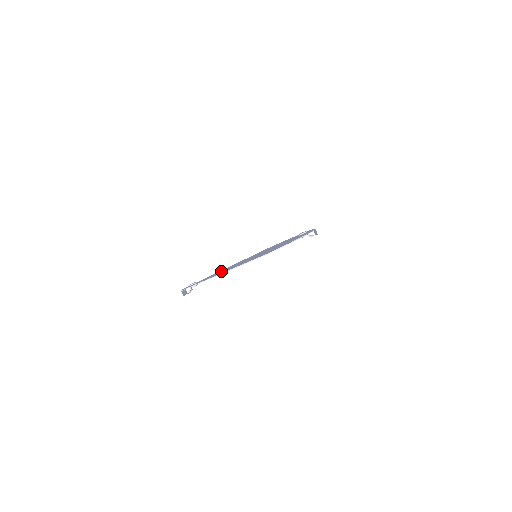
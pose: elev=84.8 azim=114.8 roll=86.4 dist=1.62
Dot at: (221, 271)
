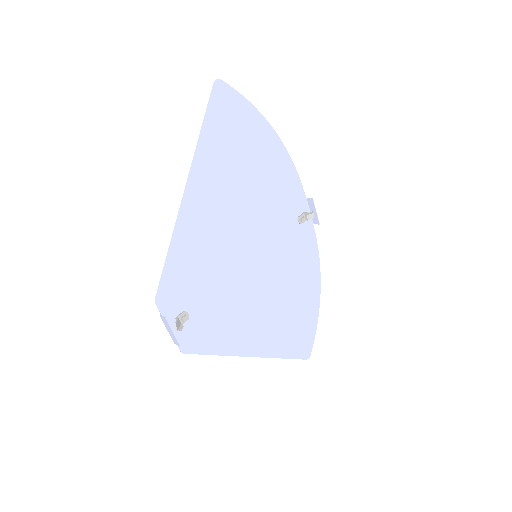
Dot at: (217, 290)
